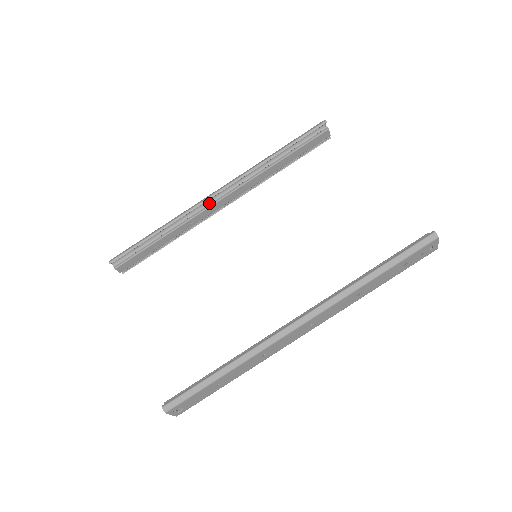
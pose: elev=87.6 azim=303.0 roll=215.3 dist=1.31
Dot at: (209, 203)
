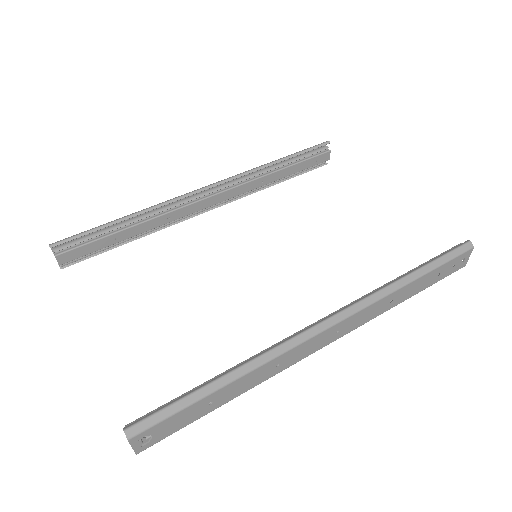
Dot at: (195, 197)
